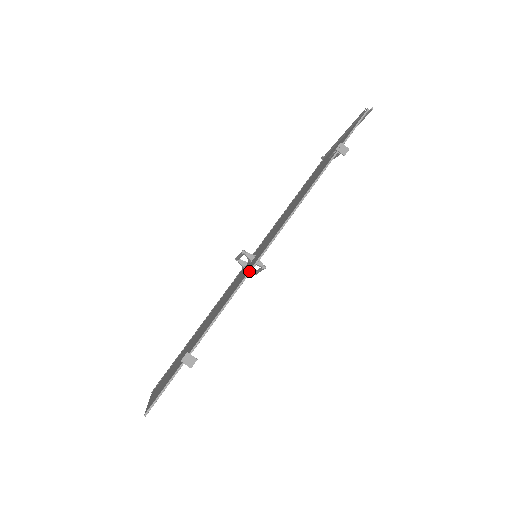
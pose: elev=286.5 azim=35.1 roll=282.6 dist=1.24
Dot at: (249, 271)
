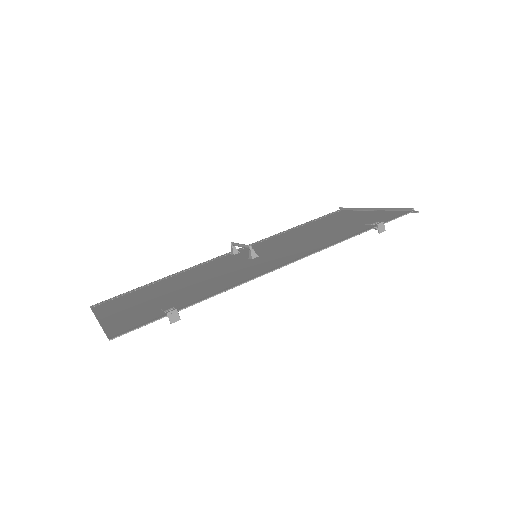
Dot at: (261, 274)
